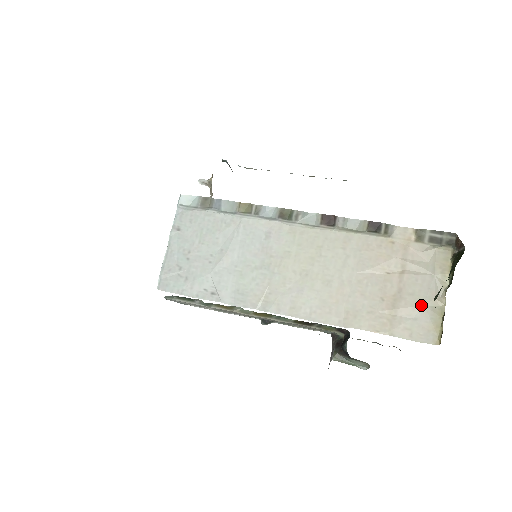
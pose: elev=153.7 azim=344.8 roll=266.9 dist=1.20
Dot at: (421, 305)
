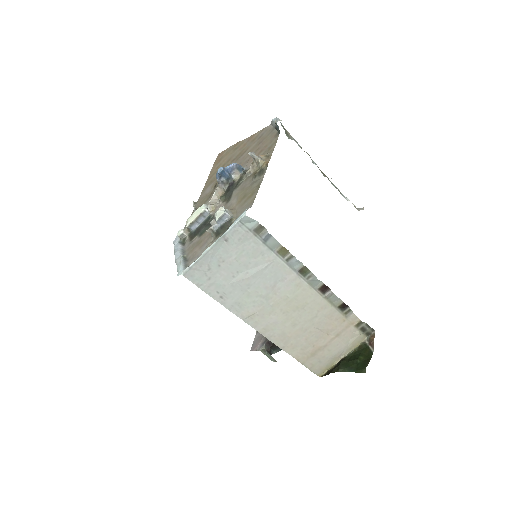
Dot at: (328, 357)
